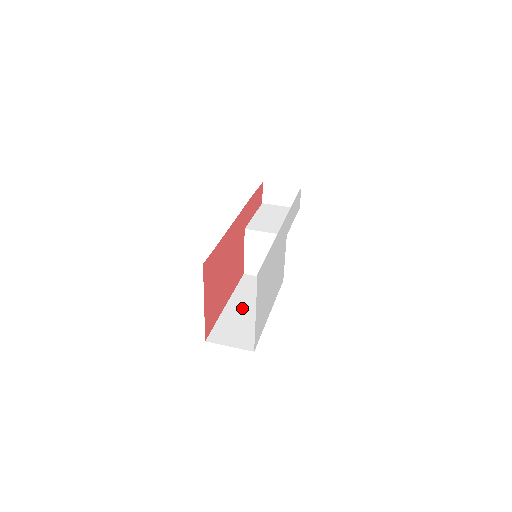
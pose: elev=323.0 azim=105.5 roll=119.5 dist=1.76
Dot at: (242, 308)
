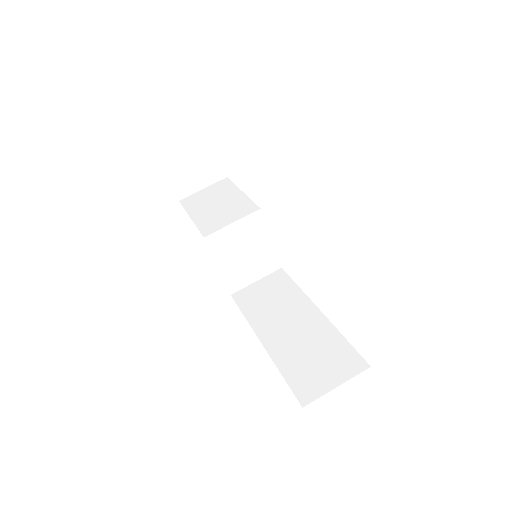
Dot at: (284, 331)
